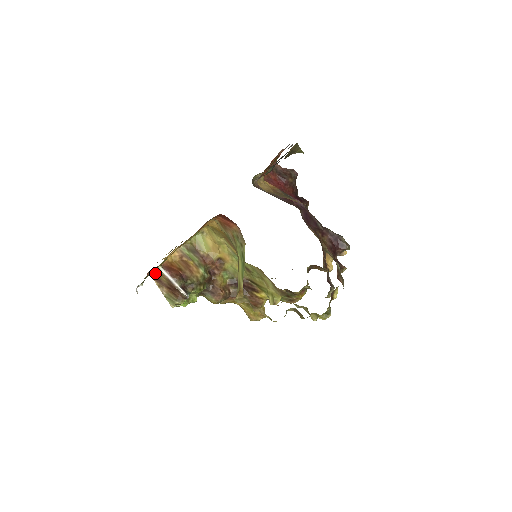
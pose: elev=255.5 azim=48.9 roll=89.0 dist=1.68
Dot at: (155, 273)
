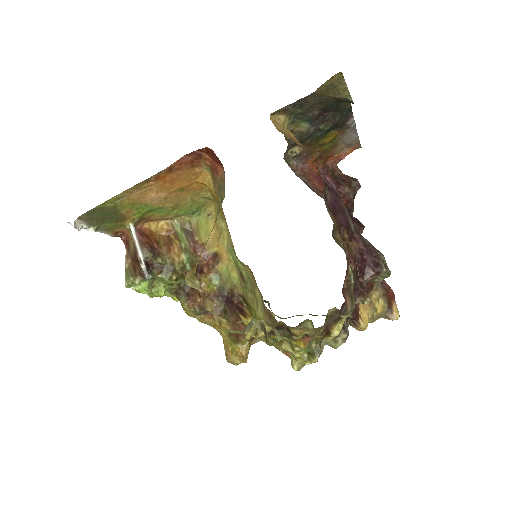
Dot at: (128, 237)
